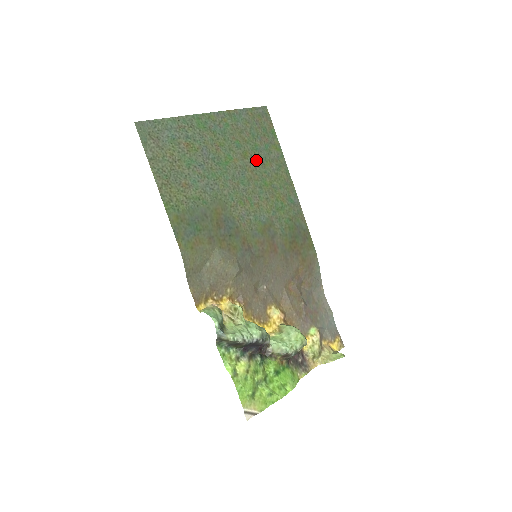
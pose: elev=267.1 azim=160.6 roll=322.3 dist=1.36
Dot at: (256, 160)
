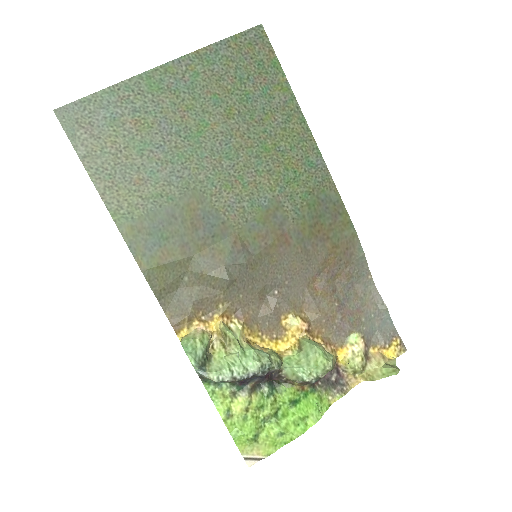
Dot at: (248, 116)
